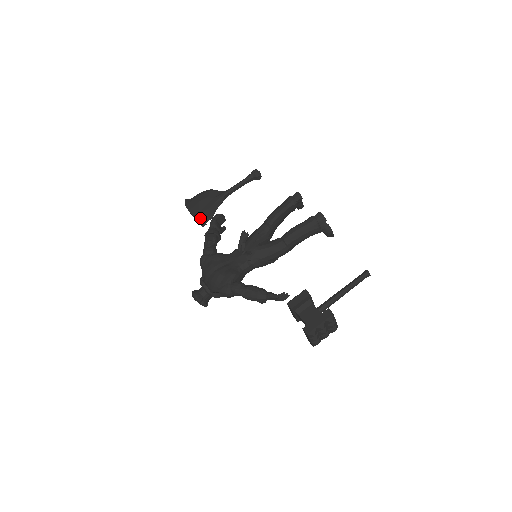
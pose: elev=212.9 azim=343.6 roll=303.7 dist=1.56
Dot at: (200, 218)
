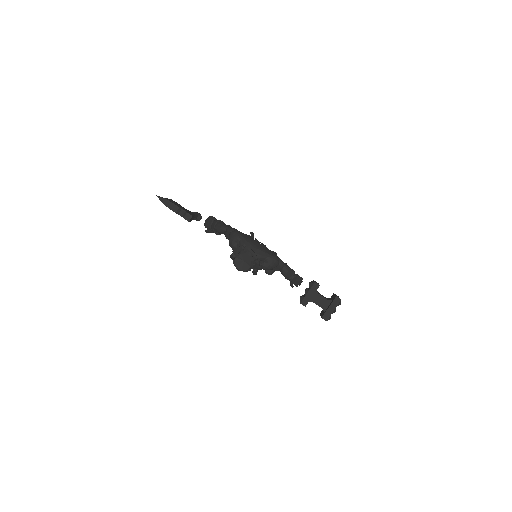
Dot at: (189, 213)
